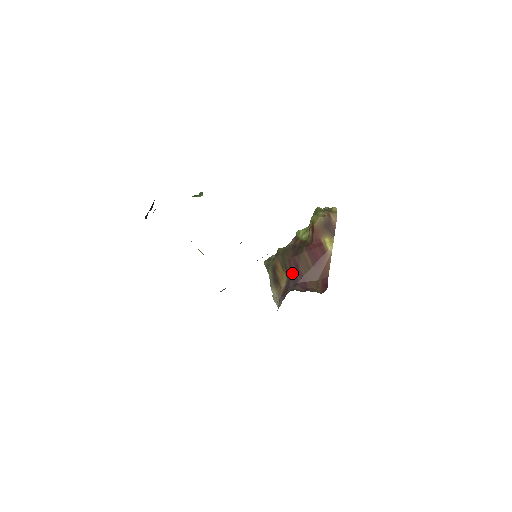
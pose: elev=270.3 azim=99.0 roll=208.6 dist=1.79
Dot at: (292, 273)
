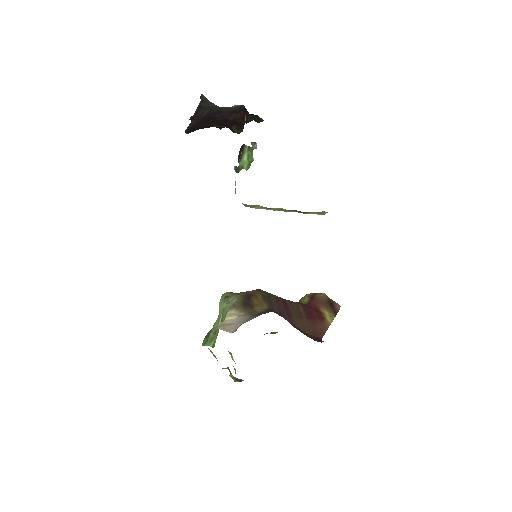
Dot at: (278, 307)
